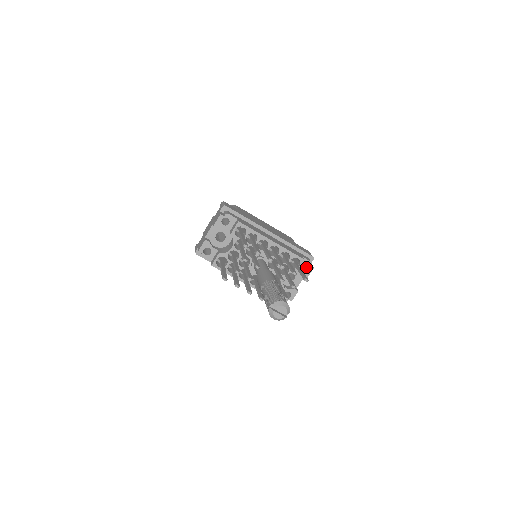
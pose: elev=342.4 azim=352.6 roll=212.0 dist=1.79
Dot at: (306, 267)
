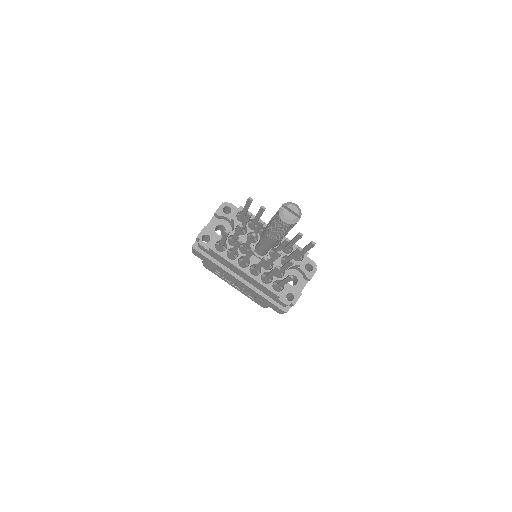
Dot at: (309, 271)
